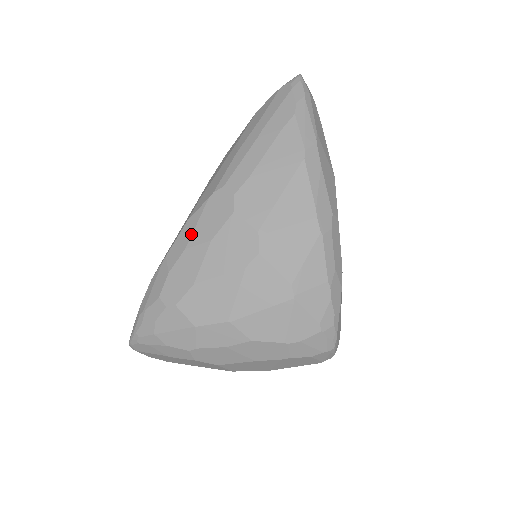
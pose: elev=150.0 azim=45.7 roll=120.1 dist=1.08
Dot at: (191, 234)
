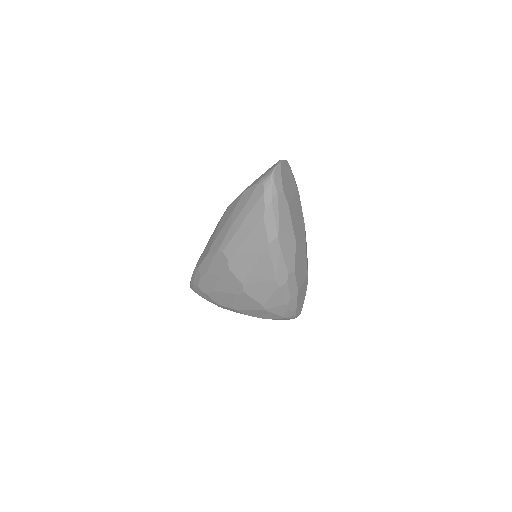
Dot at: (209, 267)
